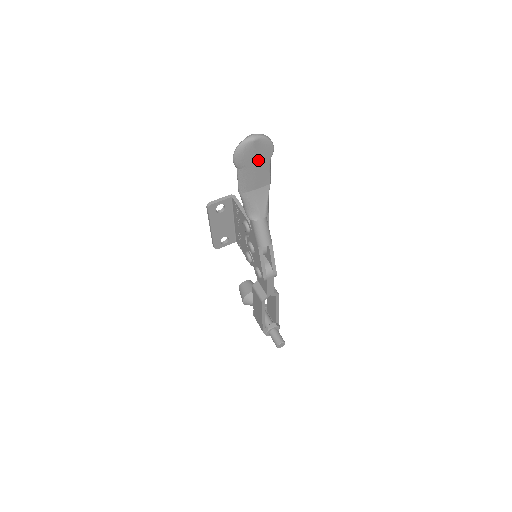
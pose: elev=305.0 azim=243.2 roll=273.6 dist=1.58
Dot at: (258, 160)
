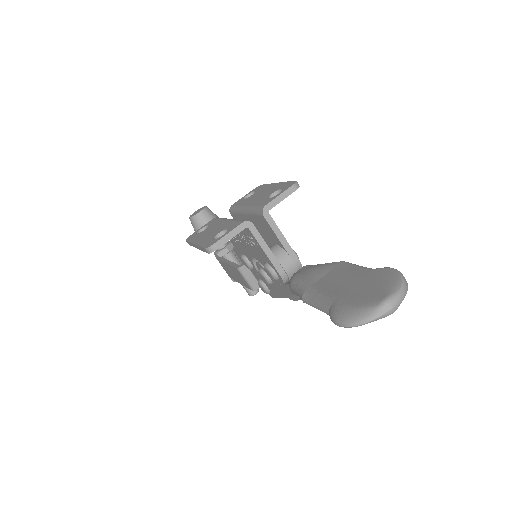
Dot at: occluded
